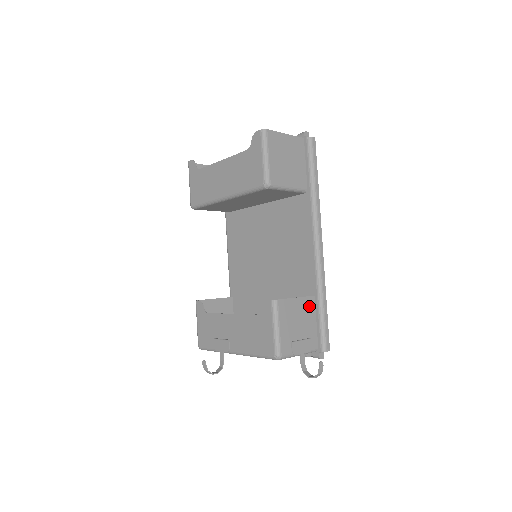
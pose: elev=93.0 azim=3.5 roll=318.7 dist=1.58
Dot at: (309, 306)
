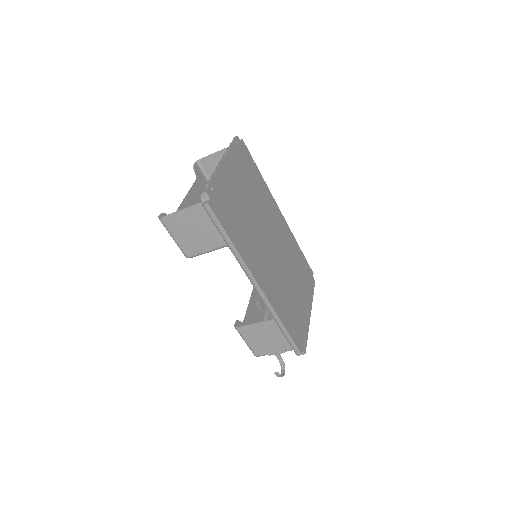
Dot at: (272, 326)
